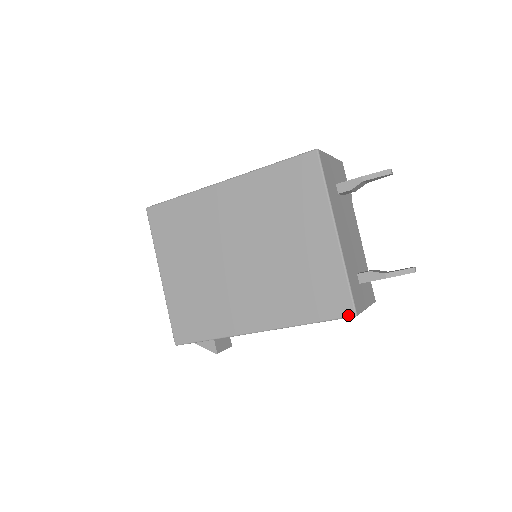
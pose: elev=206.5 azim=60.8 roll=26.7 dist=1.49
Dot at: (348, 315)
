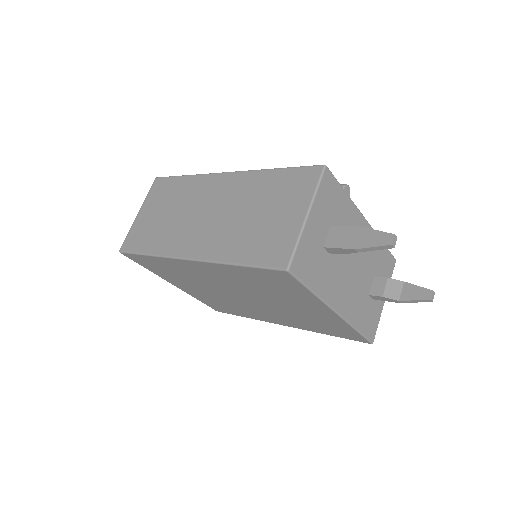
Dot at: occluded
